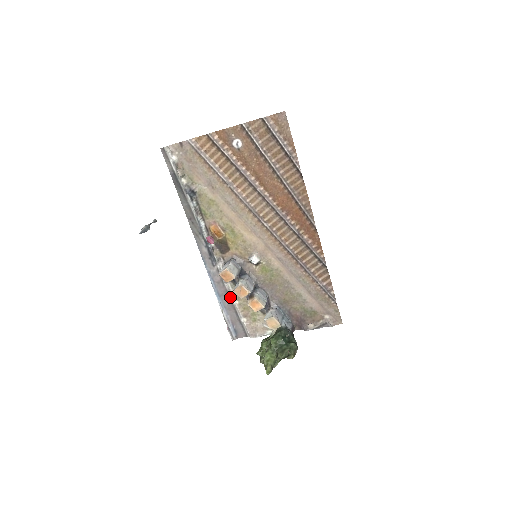
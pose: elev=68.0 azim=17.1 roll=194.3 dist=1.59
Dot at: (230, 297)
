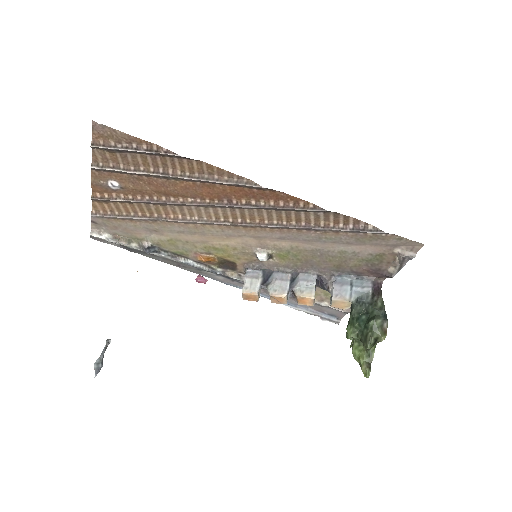
Dot at: occluded
